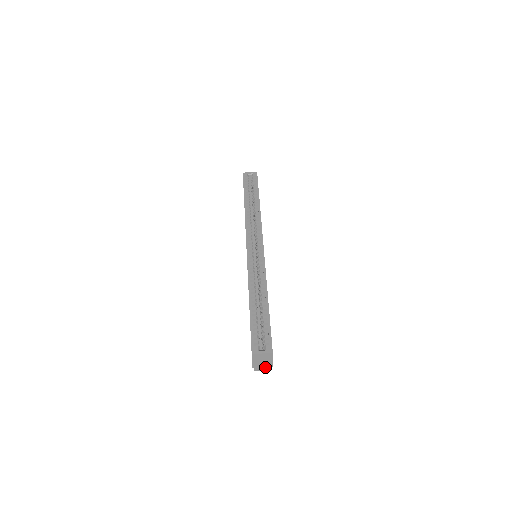
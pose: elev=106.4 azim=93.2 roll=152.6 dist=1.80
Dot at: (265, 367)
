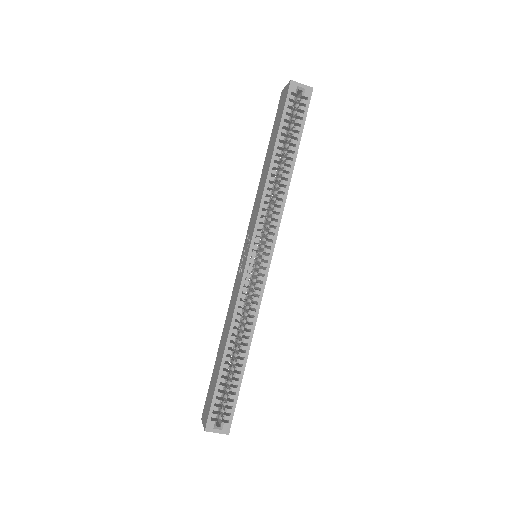
Dot at: occluded
